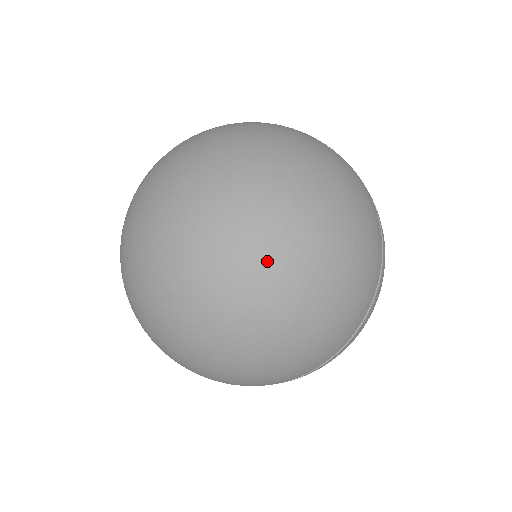
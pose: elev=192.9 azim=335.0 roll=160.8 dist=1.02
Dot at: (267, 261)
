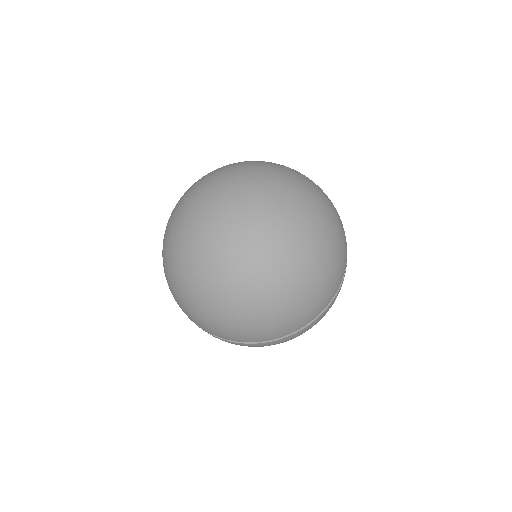
Dot at: (293, 228)
